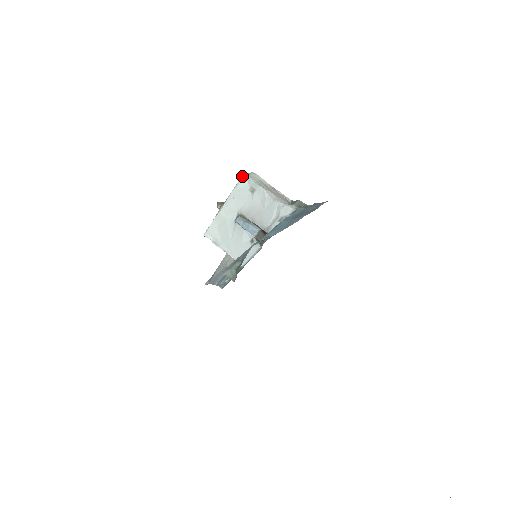
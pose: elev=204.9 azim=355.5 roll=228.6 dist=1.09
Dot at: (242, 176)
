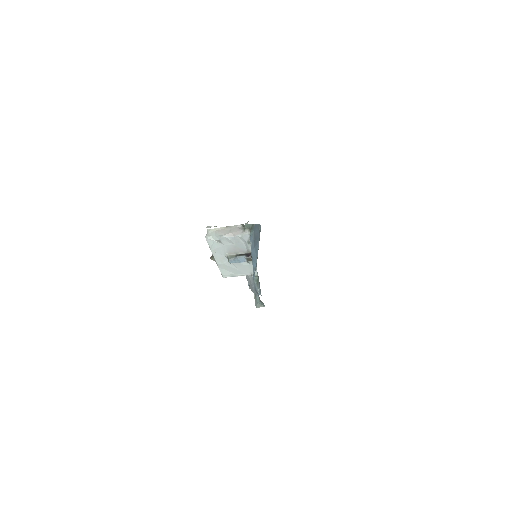
Dot at: (206, 240)
